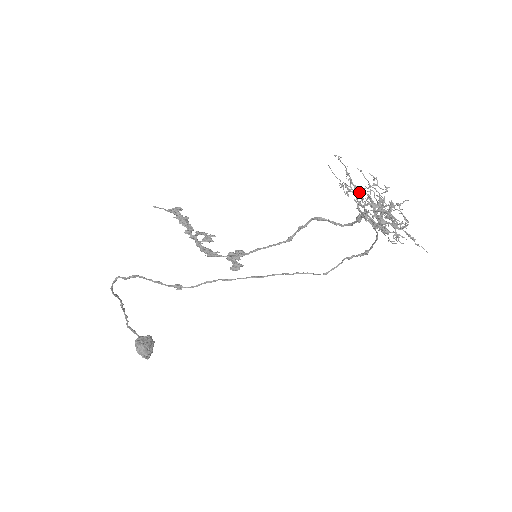
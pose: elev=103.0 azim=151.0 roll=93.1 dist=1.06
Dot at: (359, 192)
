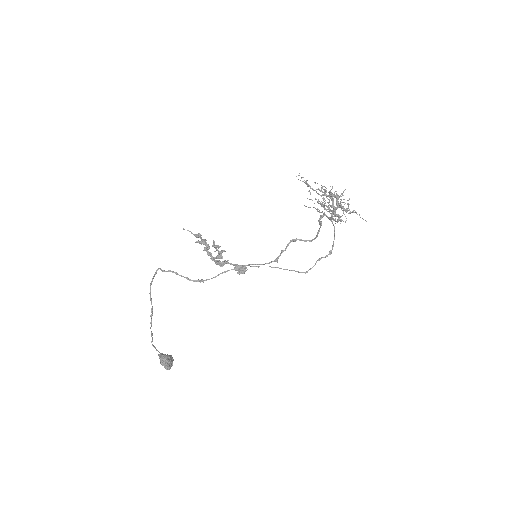
Dot at: (317, 208)
